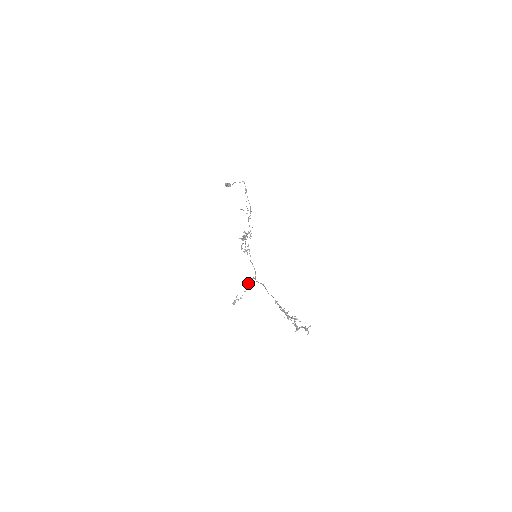
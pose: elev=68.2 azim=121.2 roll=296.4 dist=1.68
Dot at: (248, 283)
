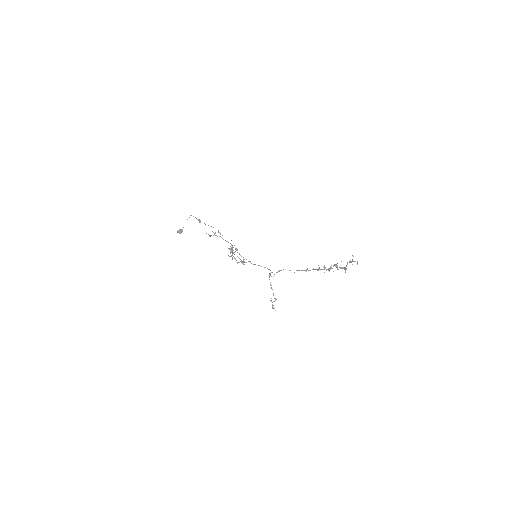
Dot at: occluded
